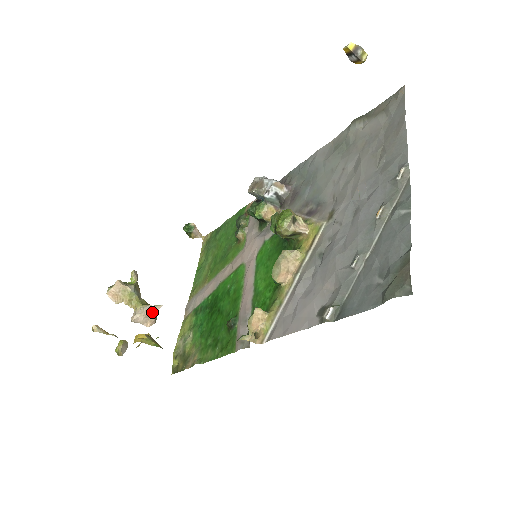
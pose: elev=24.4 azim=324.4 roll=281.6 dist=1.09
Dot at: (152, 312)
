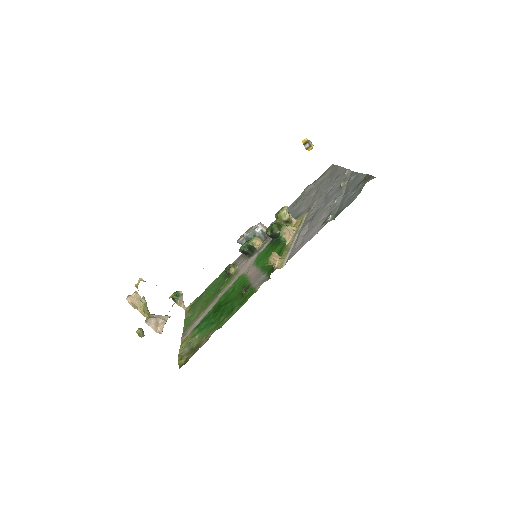
Dot at: (162, 319)
